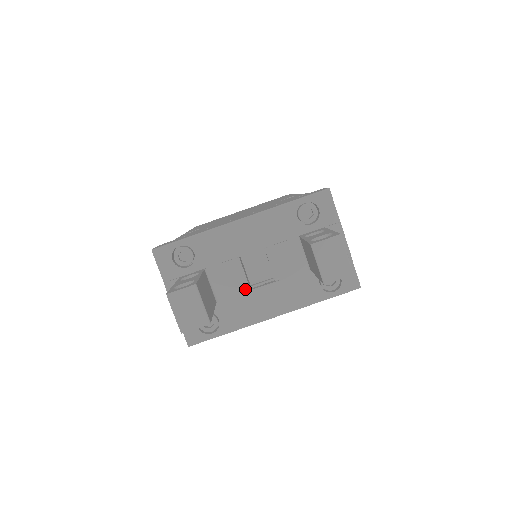
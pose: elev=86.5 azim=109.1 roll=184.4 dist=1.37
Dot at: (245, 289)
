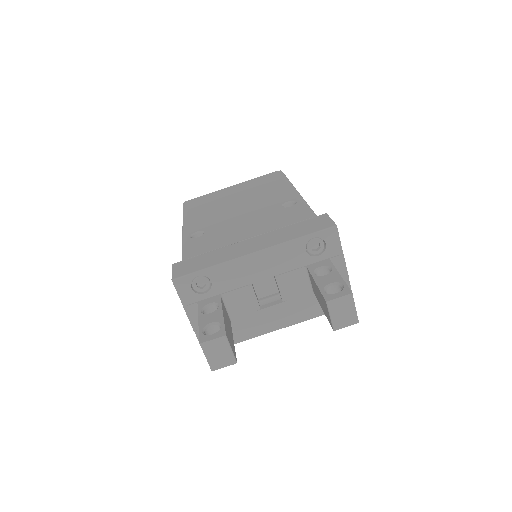
Dot at: (256, 309)
